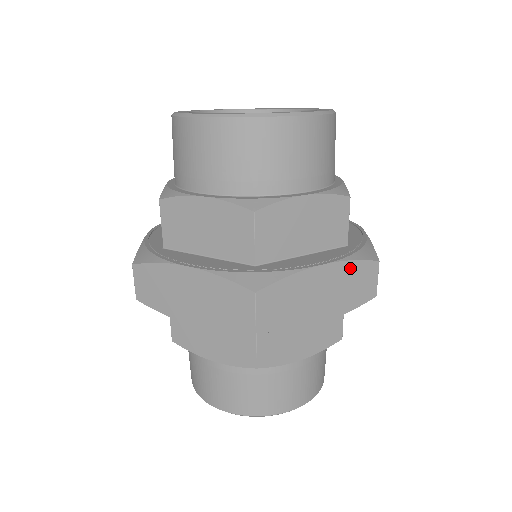
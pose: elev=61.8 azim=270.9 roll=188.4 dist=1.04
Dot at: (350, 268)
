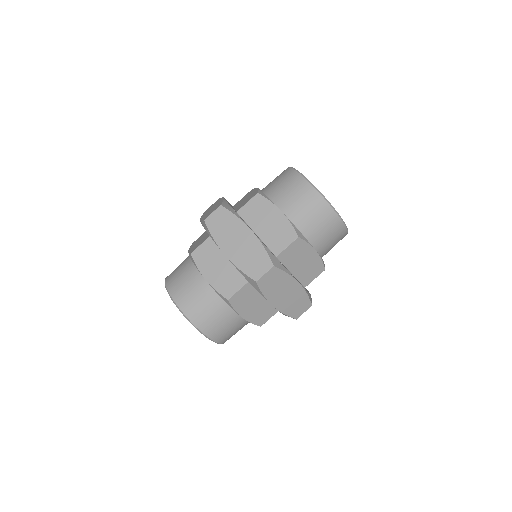
Dot at: (303, 296)
